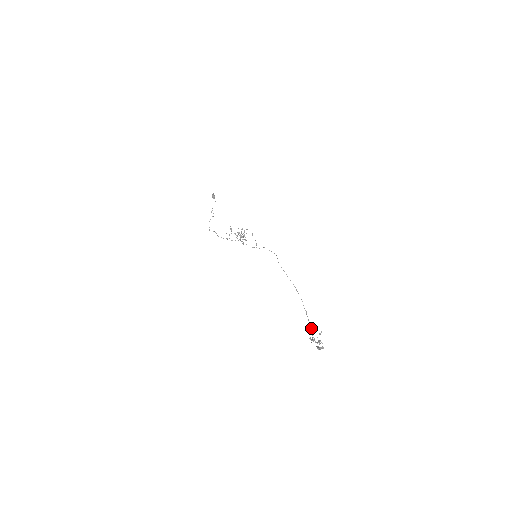
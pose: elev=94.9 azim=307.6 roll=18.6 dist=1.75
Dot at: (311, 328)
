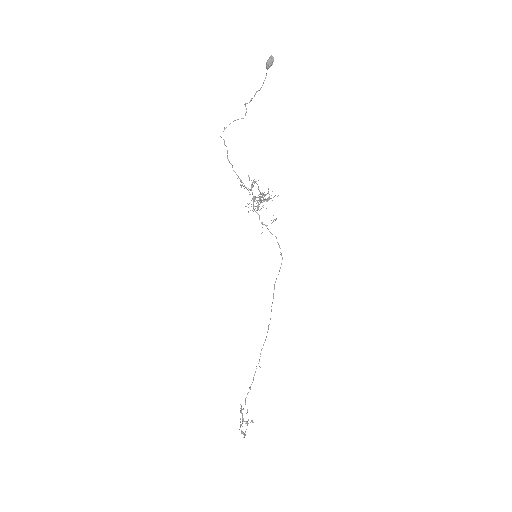
Dot at: (250, 388)
